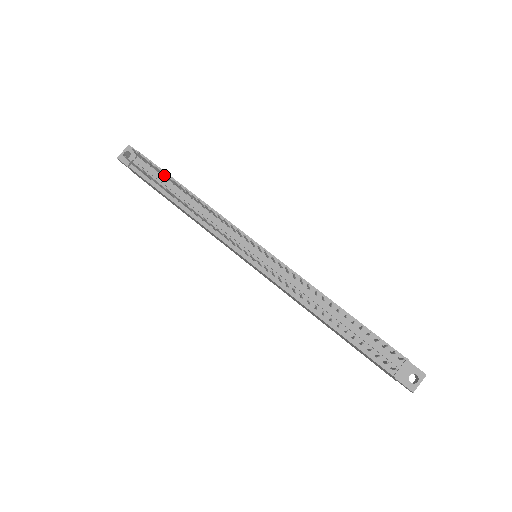
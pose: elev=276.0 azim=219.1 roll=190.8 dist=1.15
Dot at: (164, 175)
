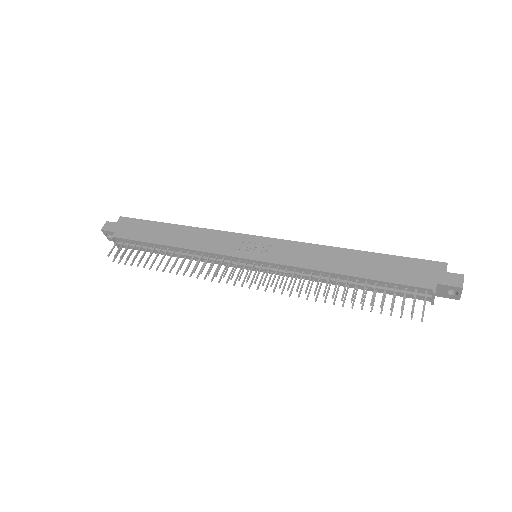
Dot at: (143, 255)
